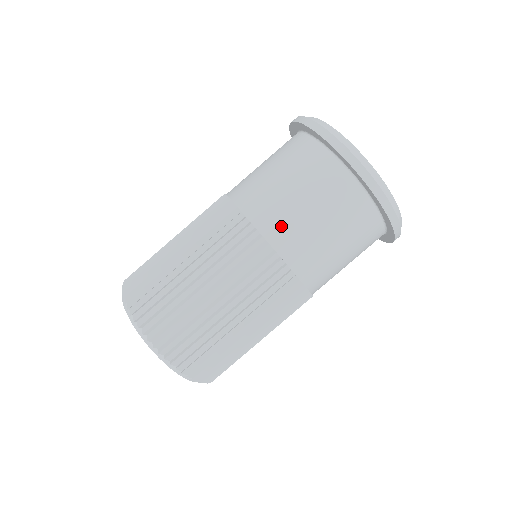
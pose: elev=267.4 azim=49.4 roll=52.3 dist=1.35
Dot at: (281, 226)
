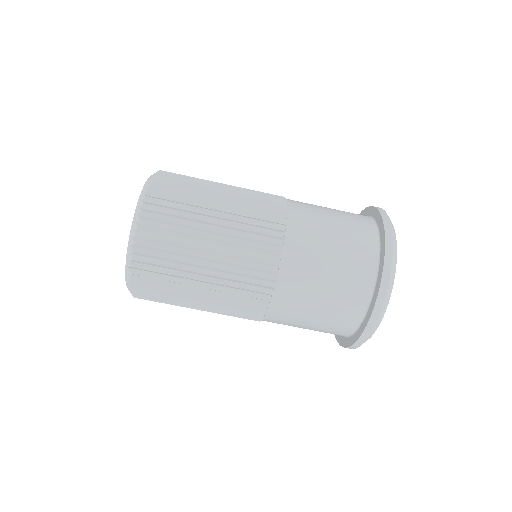
Dot at: (302, 248)
